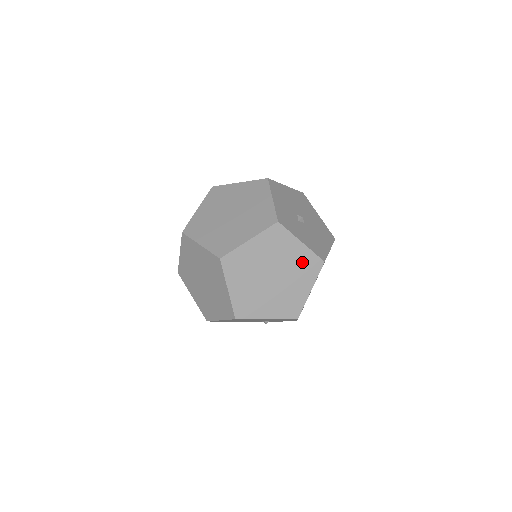
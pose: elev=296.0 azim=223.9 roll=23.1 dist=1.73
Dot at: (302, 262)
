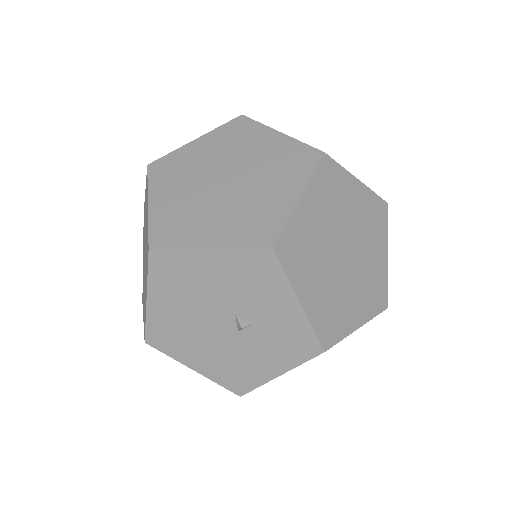
Dot at: (281, 157)
